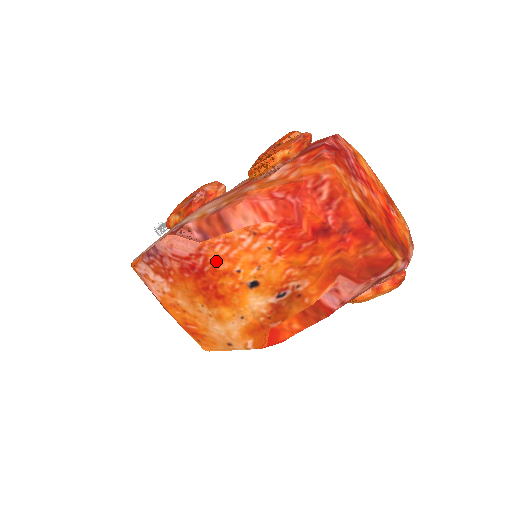
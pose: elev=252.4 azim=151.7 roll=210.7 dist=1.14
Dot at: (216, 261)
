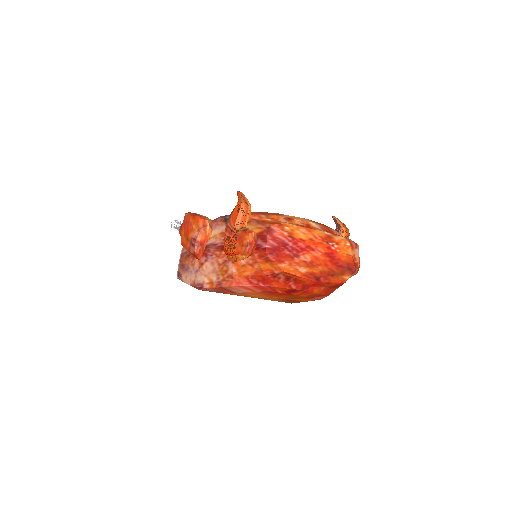
Dot at: occluded
